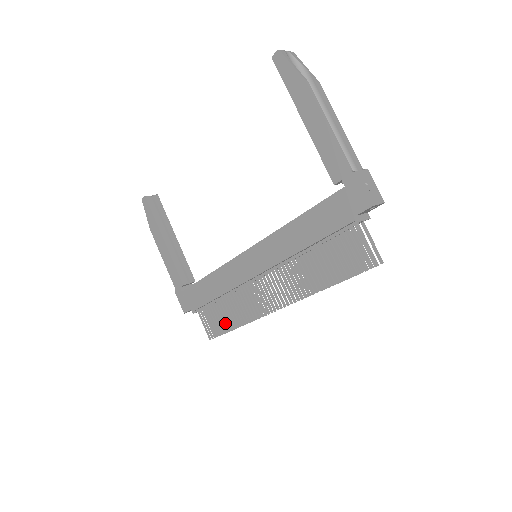
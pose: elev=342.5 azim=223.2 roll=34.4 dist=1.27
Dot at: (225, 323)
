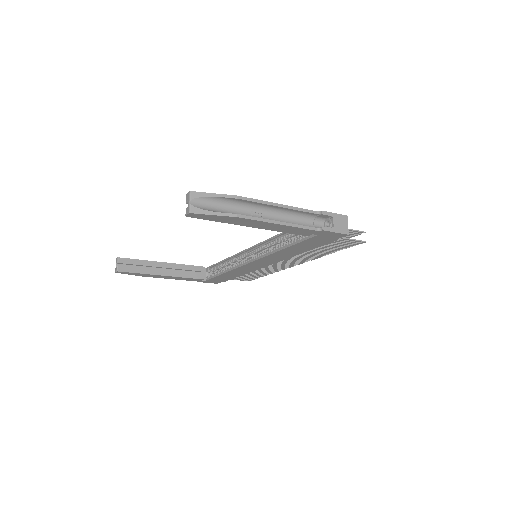
Dot at: (257, 276)
